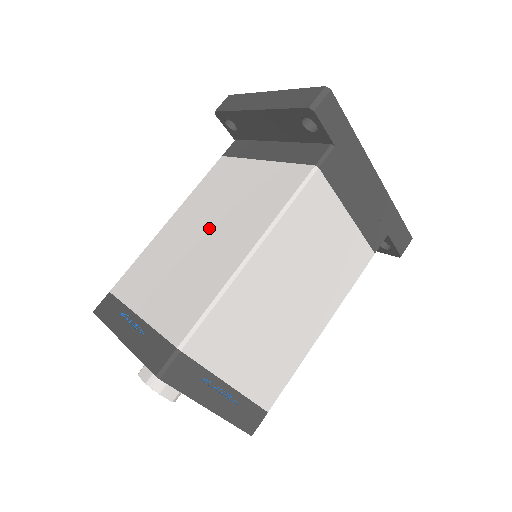
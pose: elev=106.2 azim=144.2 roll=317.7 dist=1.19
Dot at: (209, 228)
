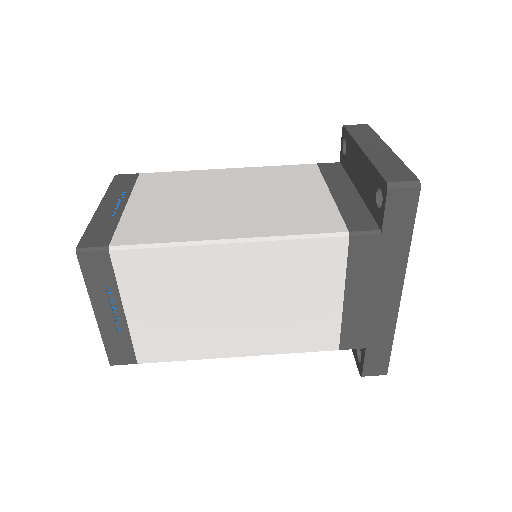
Dot at: (237, 198)
